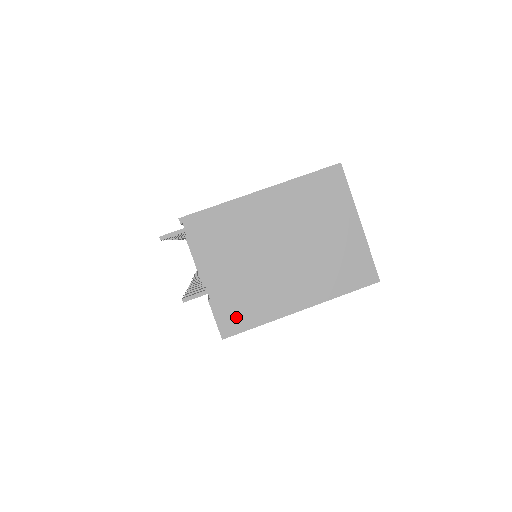
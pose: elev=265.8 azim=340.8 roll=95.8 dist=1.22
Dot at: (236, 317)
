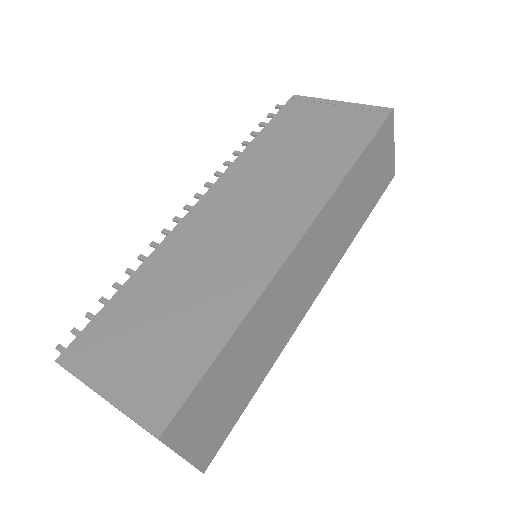
Dot at: occluded
